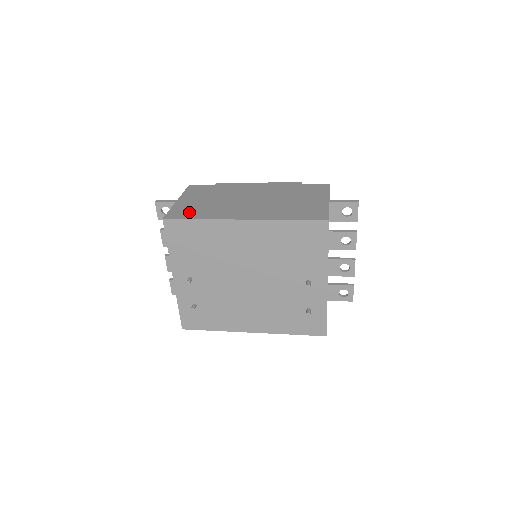
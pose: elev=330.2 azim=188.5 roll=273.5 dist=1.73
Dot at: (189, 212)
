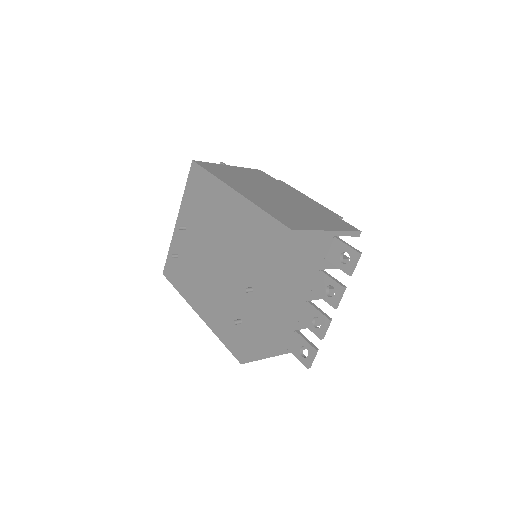
Dot at: (216, 169)
